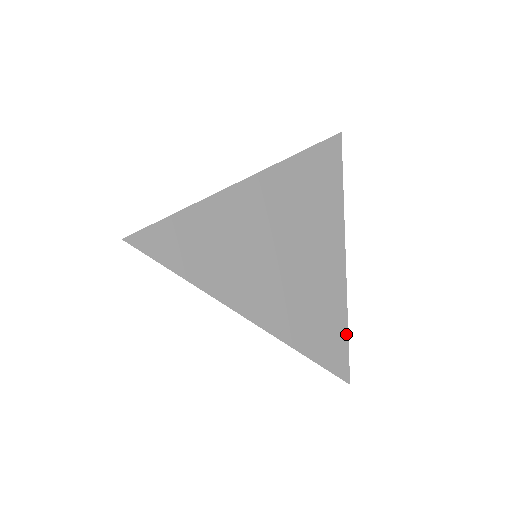
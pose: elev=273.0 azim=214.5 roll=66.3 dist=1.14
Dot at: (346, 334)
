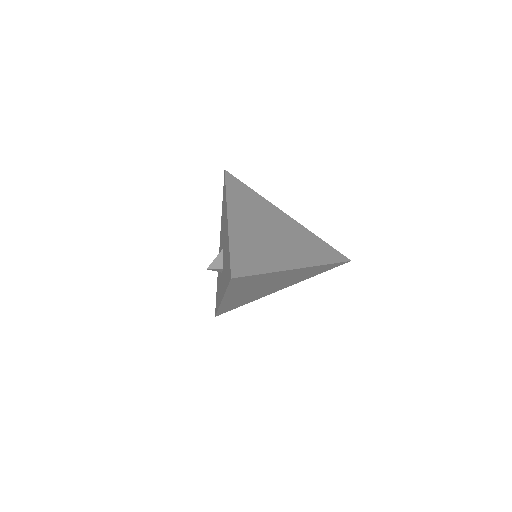
Dot at: (326, 244)
